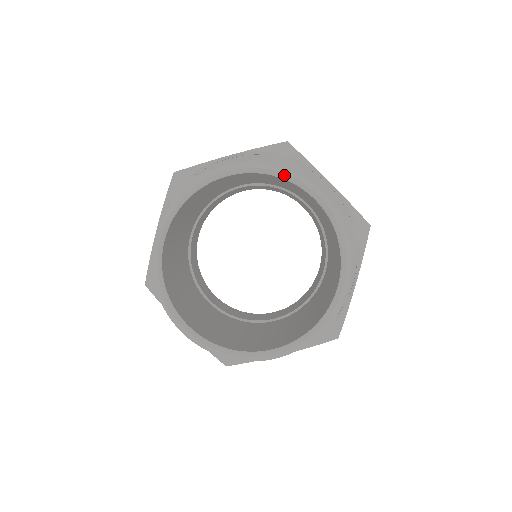
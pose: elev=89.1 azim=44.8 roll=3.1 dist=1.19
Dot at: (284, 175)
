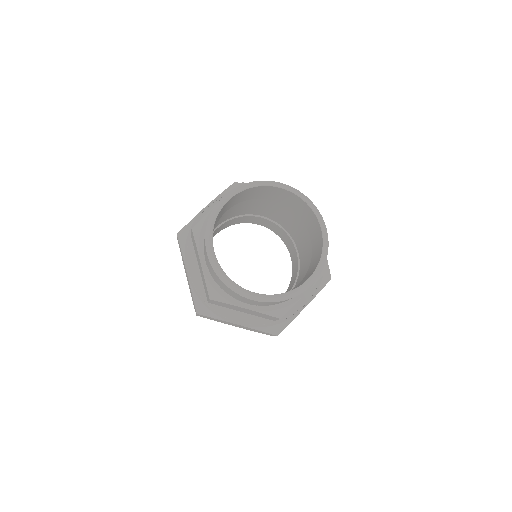
Dot at: (259, 184)
